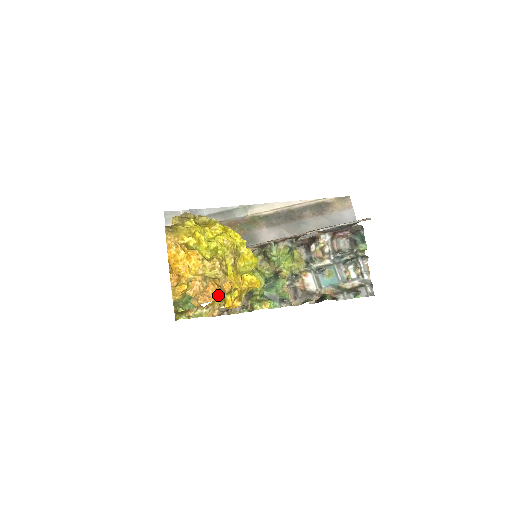
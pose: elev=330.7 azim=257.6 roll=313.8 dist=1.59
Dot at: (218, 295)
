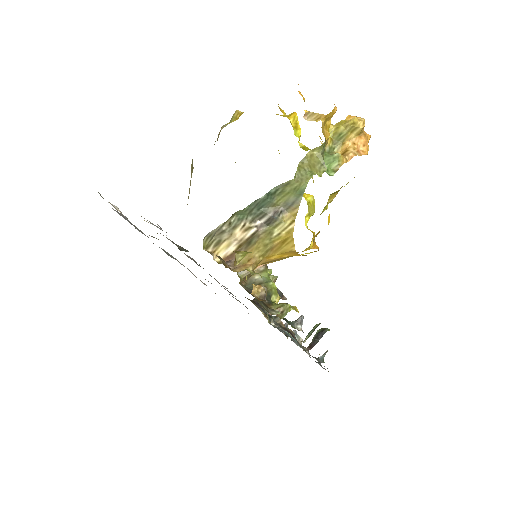
Dot at: (367, 152)
